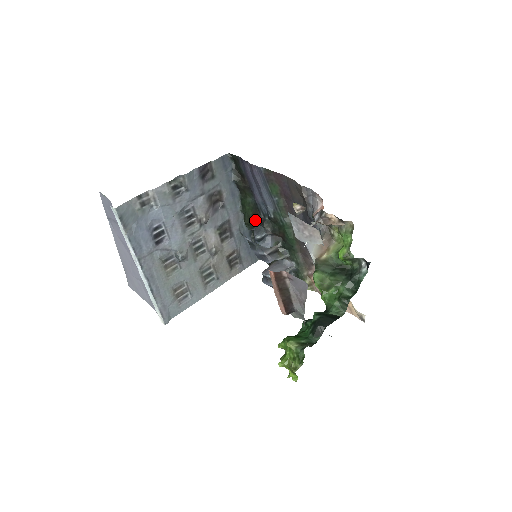
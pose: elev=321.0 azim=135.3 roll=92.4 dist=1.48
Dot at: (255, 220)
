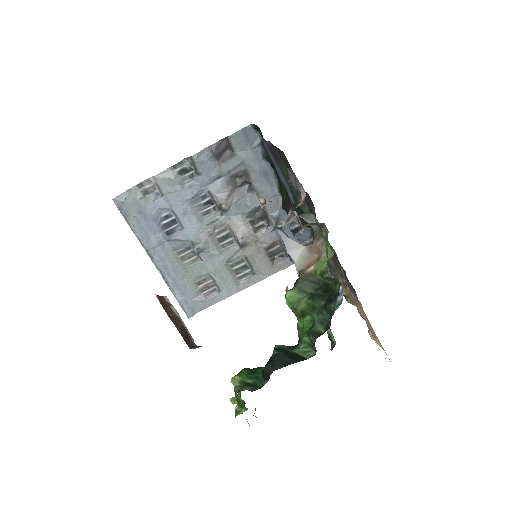
Dot at: occluded
